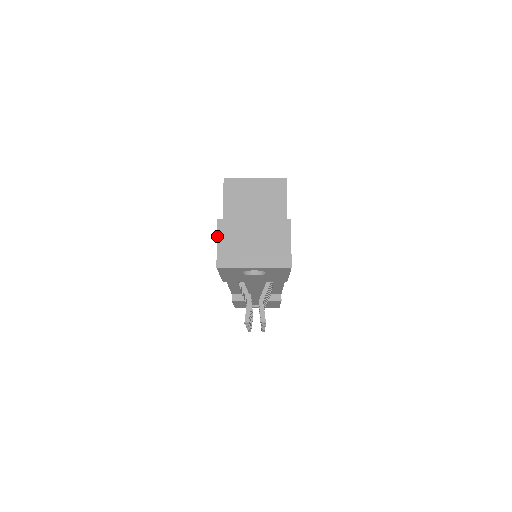
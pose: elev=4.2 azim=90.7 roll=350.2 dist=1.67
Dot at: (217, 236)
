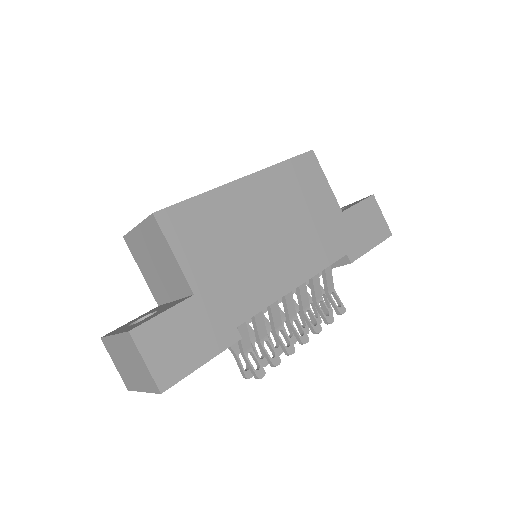
Dot at: occluded
